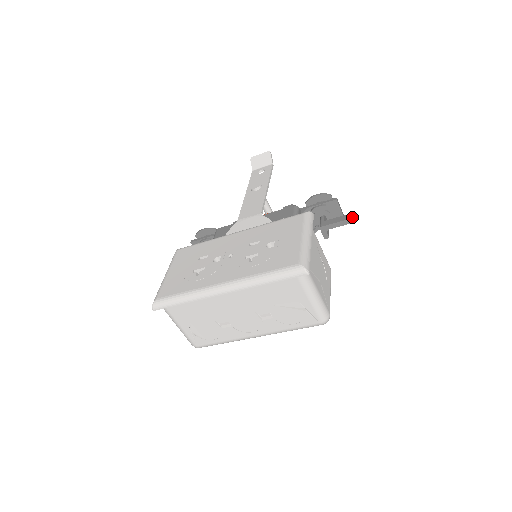
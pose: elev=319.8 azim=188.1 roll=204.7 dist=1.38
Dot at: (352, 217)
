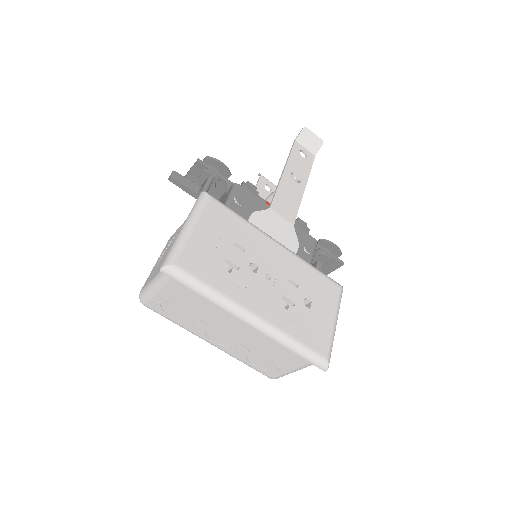
Dot at: occluded
